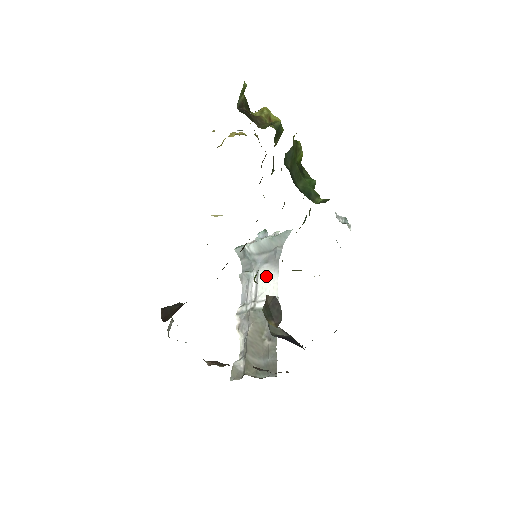
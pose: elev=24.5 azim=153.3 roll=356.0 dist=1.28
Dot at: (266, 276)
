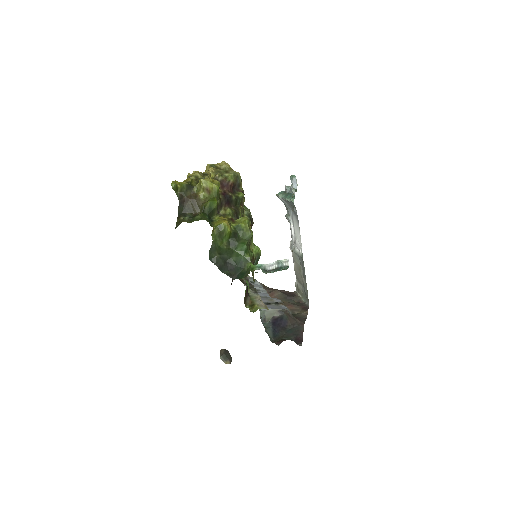
Dot at: (296, 226)
